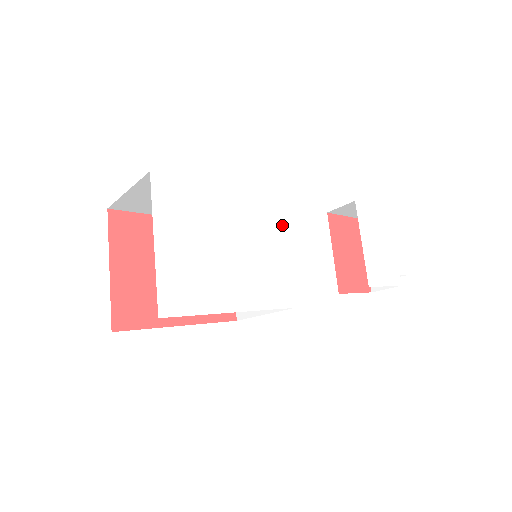
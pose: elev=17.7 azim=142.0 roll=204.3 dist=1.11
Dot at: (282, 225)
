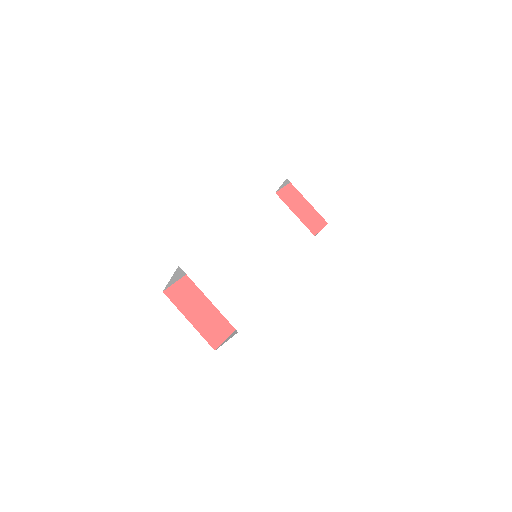
Dot at: (259, 232)
